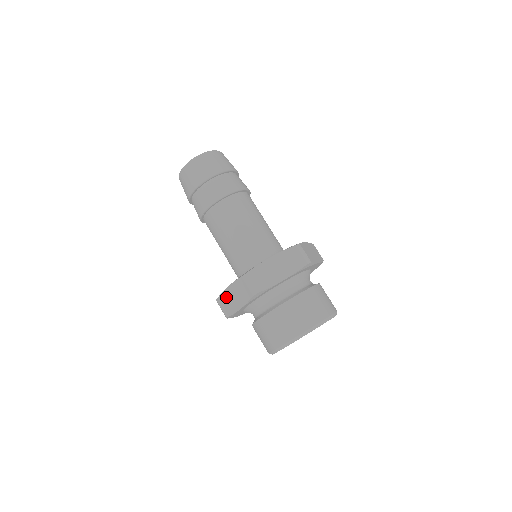
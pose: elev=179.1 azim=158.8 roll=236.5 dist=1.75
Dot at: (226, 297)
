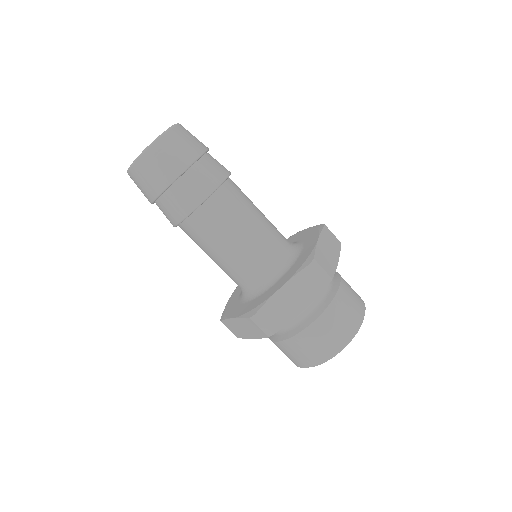
Dot at: (277, 303)
